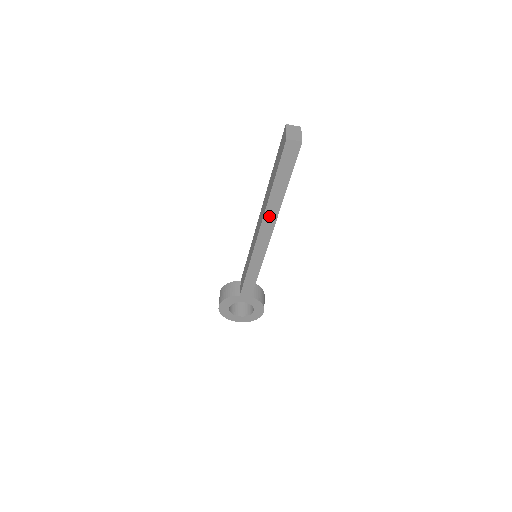
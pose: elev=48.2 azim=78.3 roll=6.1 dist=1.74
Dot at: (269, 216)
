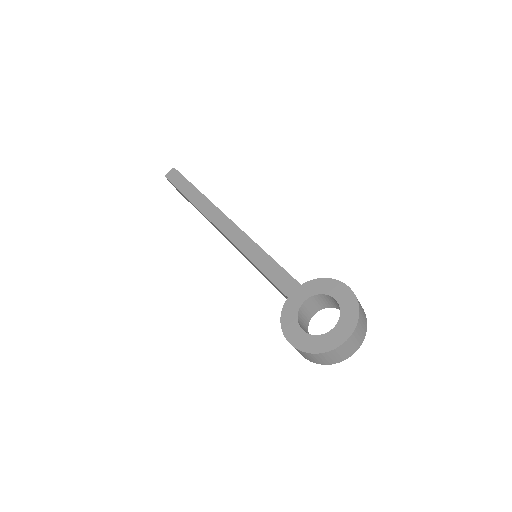
Dot at: (208, 211)
